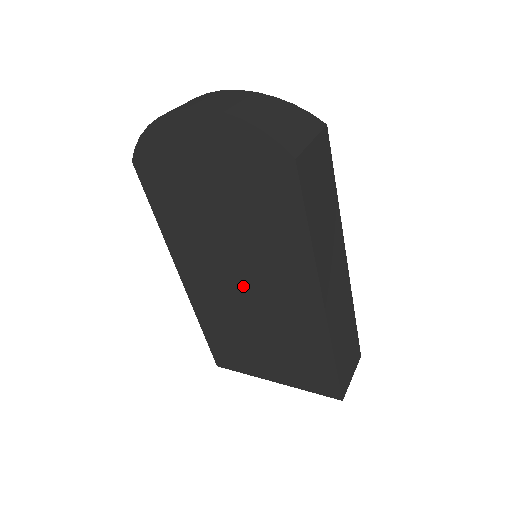
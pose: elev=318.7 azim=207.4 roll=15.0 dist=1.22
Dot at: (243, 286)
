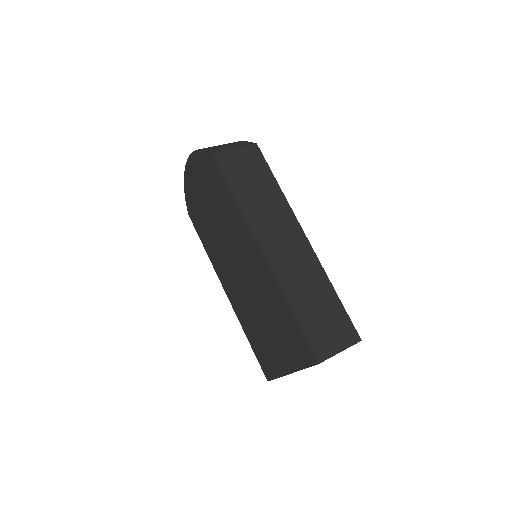
Dot at: (240, 273)
